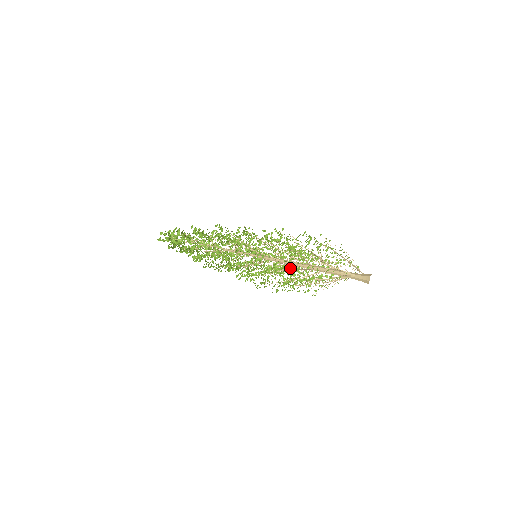
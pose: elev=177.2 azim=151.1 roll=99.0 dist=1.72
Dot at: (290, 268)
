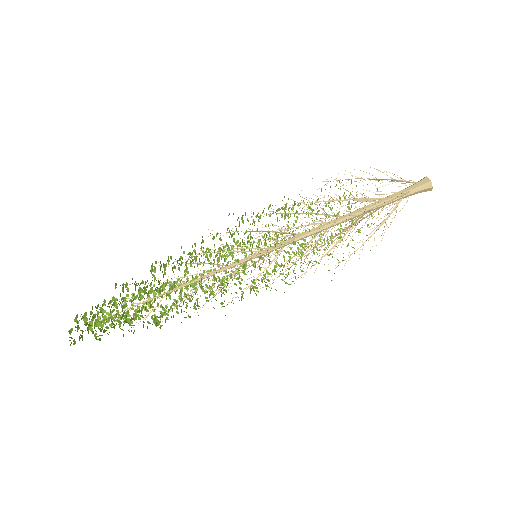
Dot at: occluded
